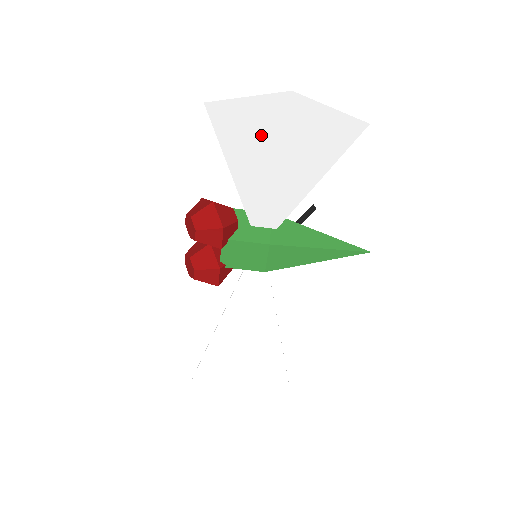
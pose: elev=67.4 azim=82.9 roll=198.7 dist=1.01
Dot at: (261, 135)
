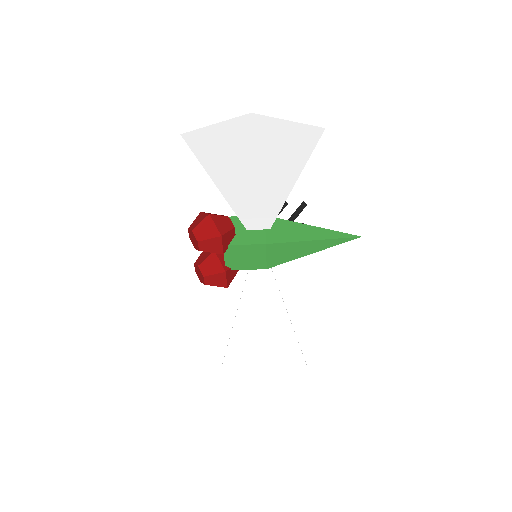
Dot at: (235, 152)
